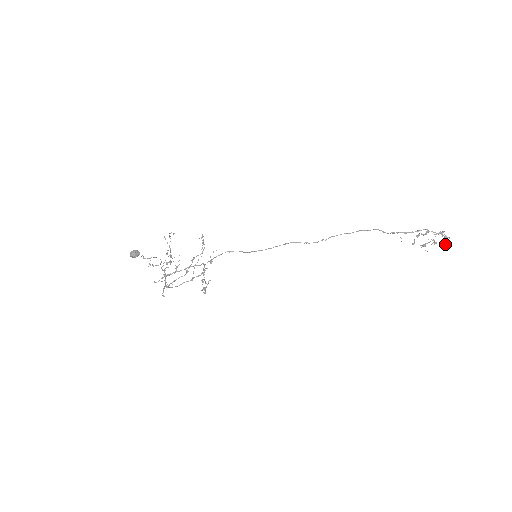
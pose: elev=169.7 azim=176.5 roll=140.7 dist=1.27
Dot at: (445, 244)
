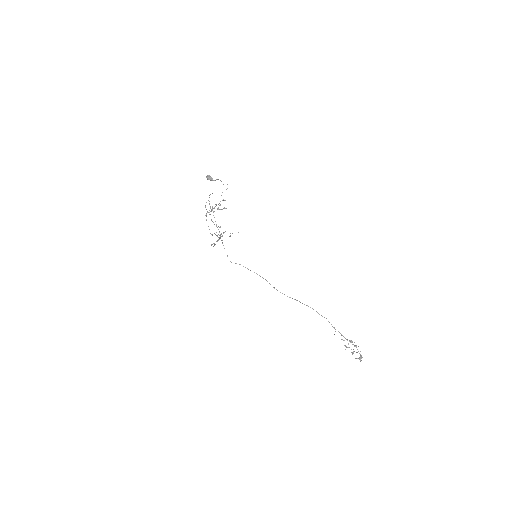
Dot at: occluded
